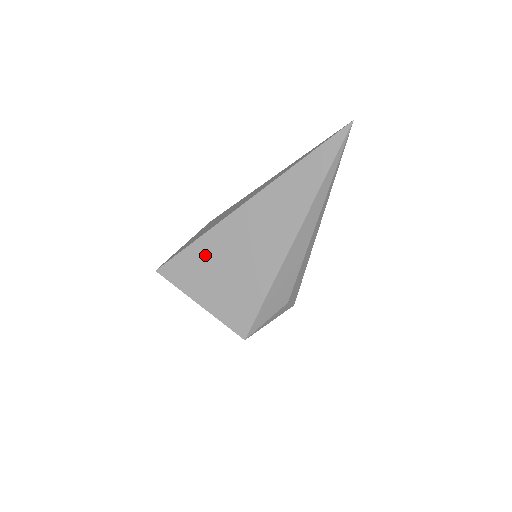
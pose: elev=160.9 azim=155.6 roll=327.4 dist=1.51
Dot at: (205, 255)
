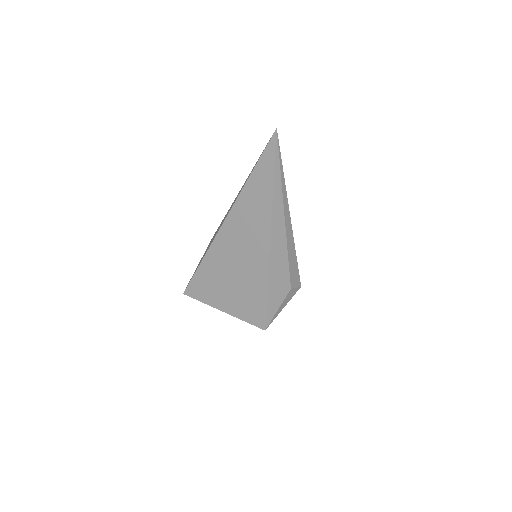
Dot at: (212, 272)
